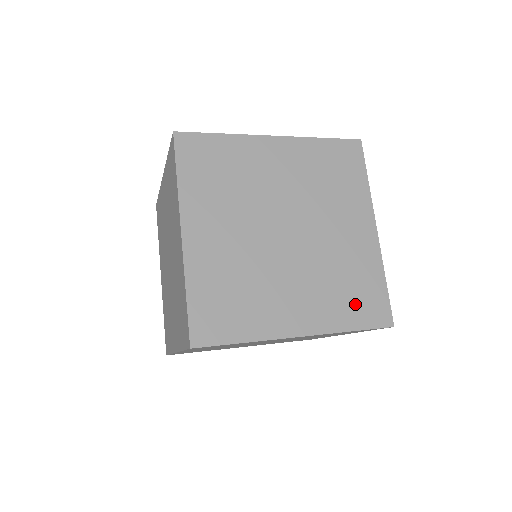
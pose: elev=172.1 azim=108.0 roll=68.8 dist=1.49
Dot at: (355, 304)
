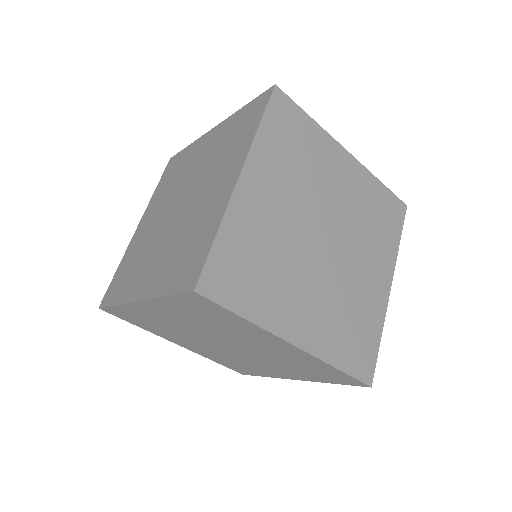
Dot at: (350, 345)
